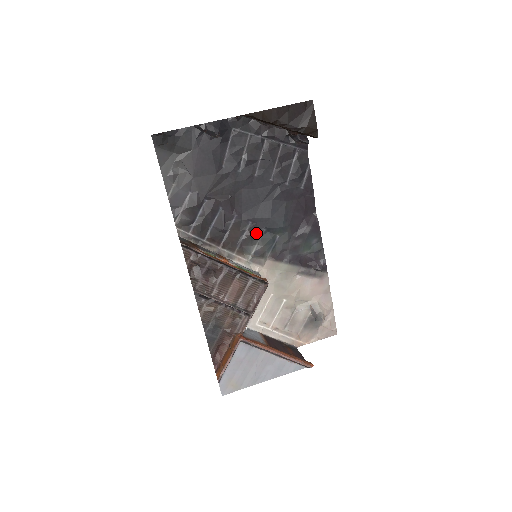
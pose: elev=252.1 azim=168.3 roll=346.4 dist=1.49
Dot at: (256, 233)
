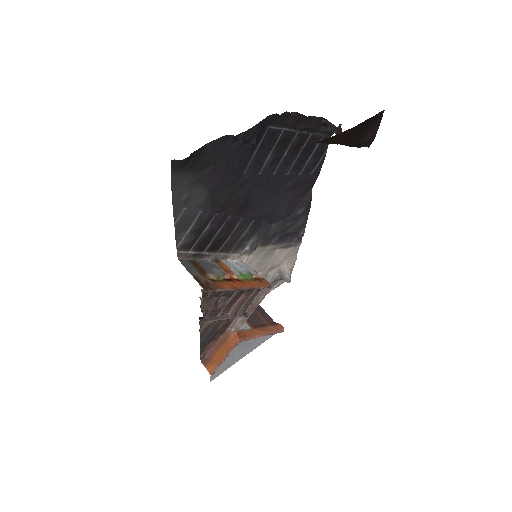
Dot at: (255, 228)
